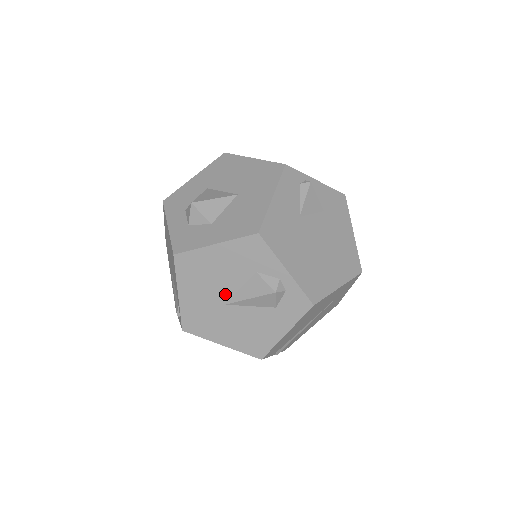
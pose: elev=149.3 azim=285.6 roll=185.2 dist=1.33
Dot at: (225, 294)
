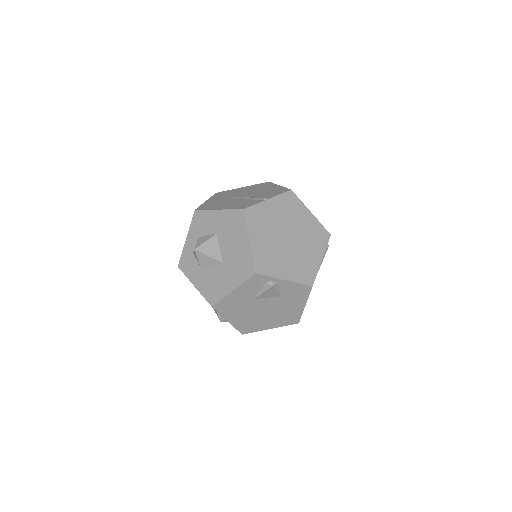
Dot at: occluded
